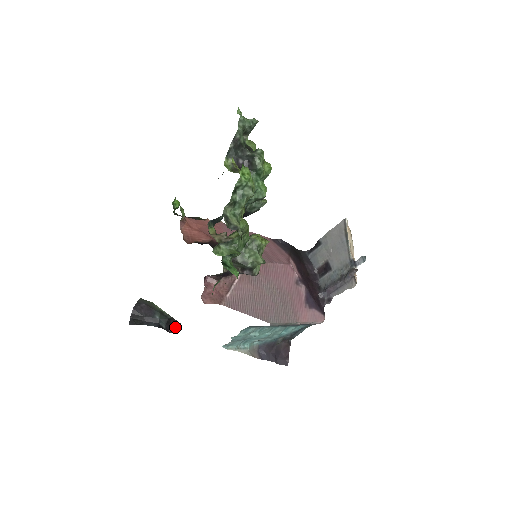
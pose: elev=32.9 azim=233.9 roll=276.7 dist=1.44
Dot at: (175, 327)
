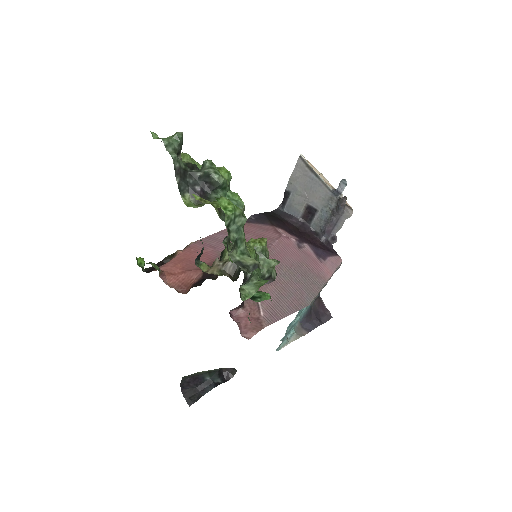
Dot at: (228, 372)
